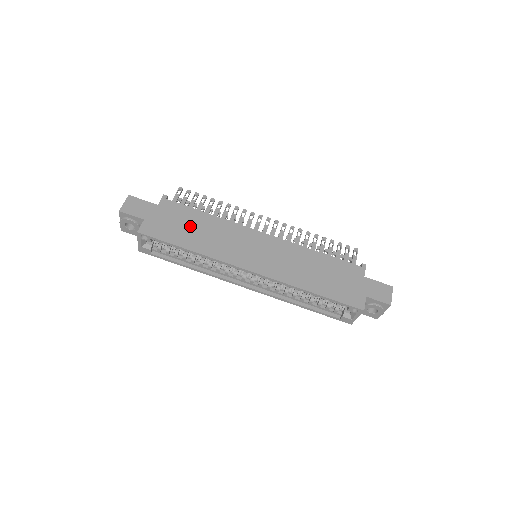
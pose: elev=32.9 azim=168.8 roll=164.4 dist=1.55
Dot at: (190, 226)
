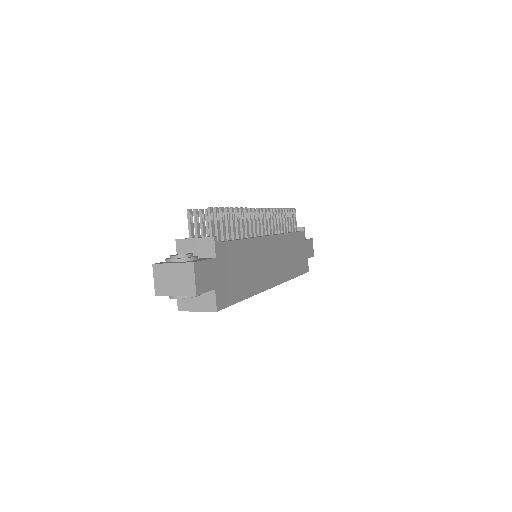
Dot at: (240, 268)
